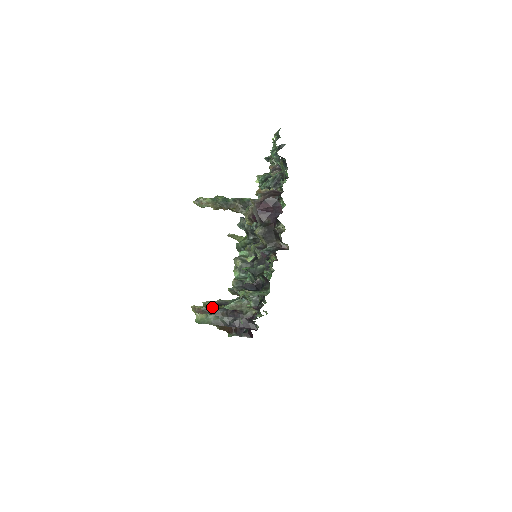
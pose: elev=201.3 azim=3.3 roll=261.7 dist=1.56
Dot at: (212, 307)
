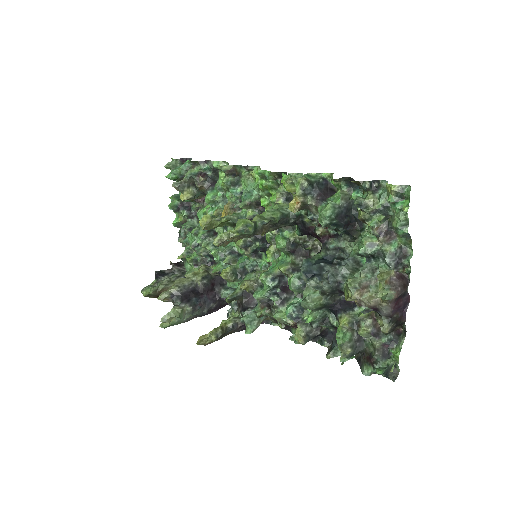
Dot at: (223, 334)
